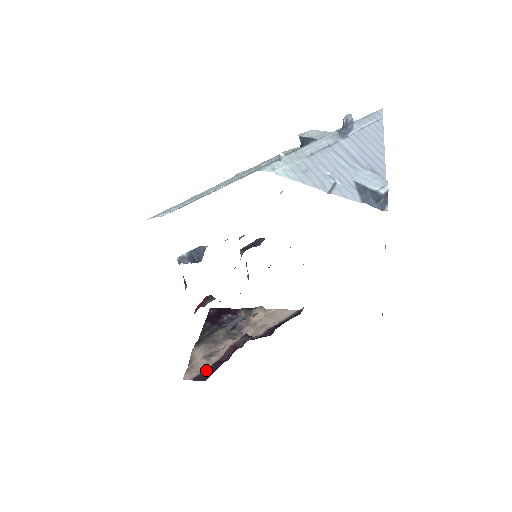
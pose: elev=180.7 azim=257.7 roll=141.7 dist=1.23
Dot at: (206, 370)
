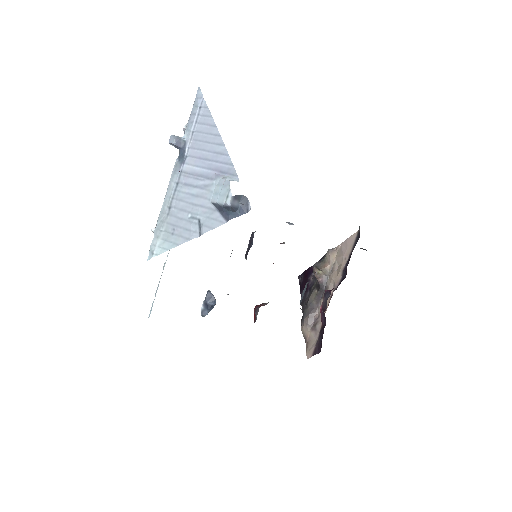
Dot at: (318, 341)
